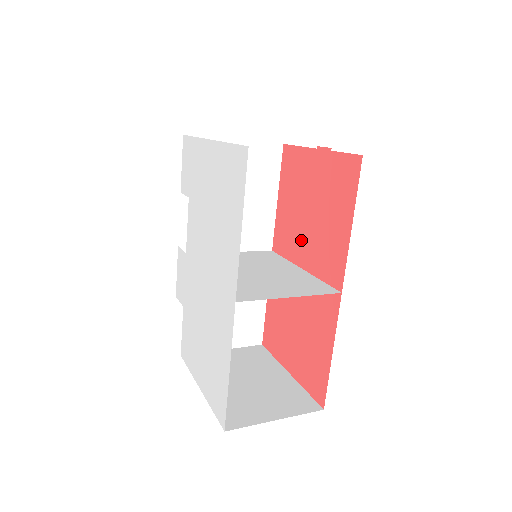
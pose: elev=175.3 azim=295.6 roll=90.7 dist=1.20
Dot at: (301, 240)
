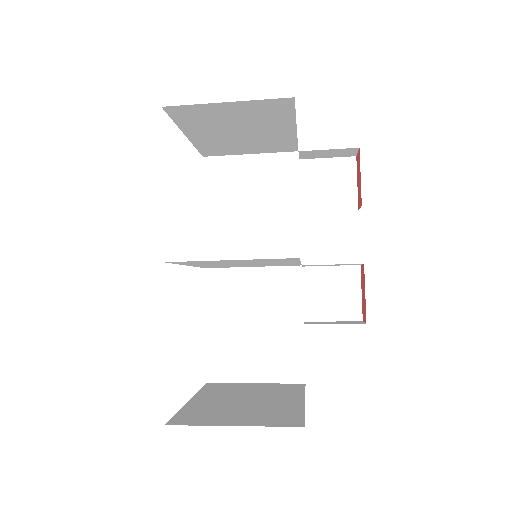
Dot at: occluded
